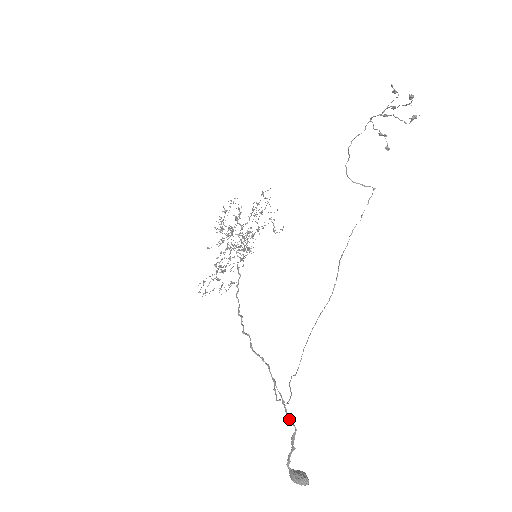
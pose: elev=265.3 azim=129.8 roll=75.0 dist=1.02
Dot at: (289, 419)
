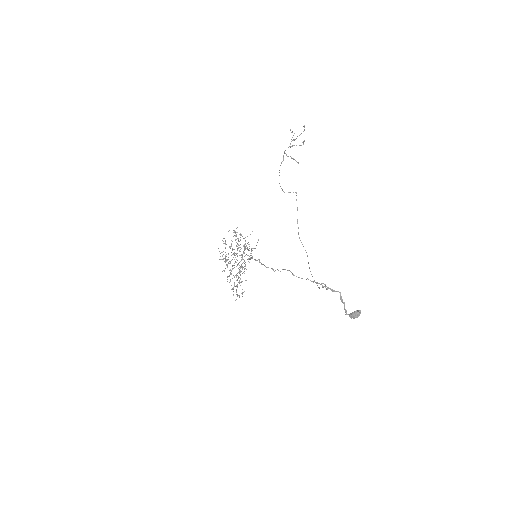
Dot at: (334, 291)
